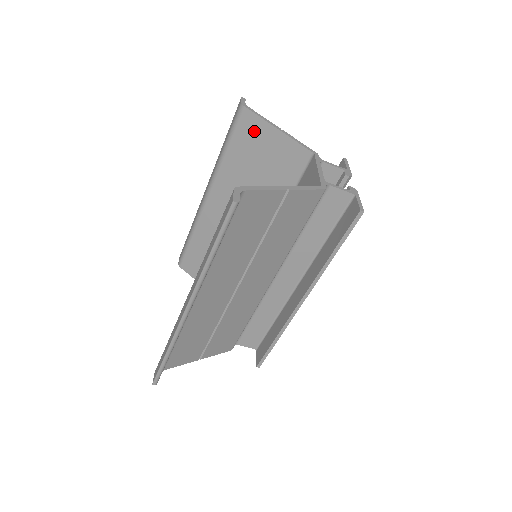
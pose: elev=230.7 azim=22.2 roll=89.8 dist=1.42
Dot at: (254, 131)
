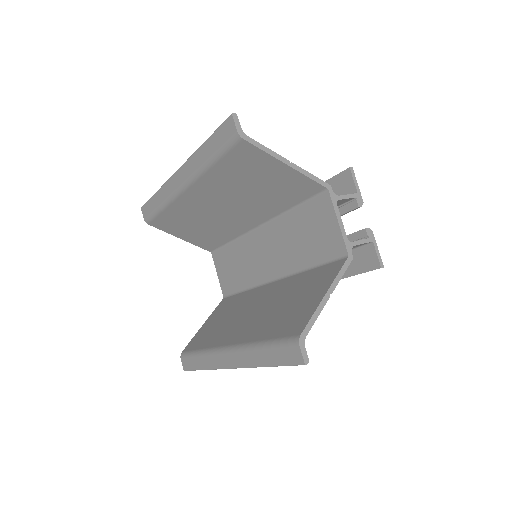
Dot at: (254, 160)
